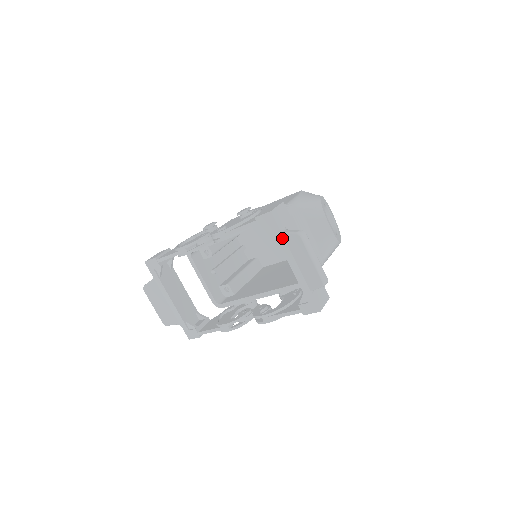
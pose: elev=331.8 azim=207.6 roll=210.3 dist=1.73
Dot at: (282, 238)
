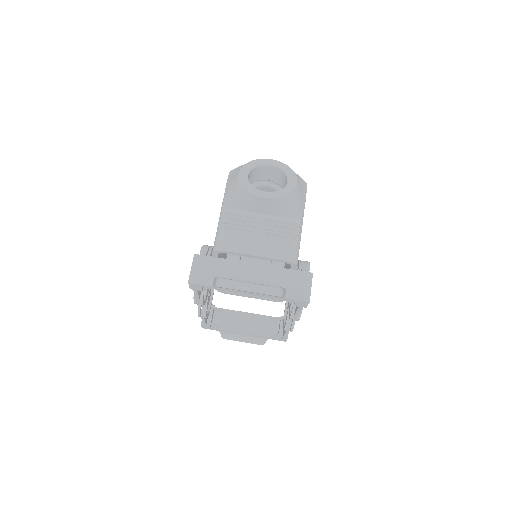
Dot at: (218, 288)
